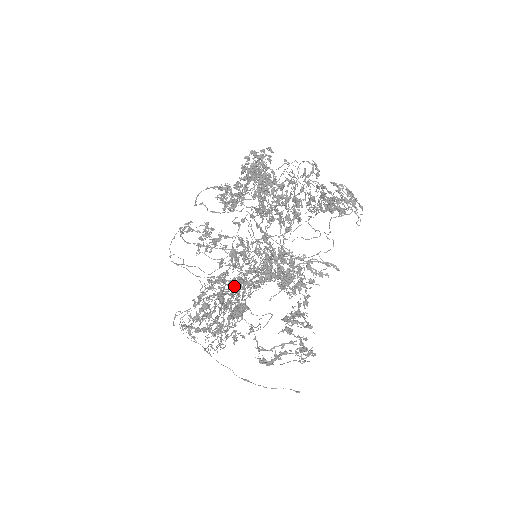
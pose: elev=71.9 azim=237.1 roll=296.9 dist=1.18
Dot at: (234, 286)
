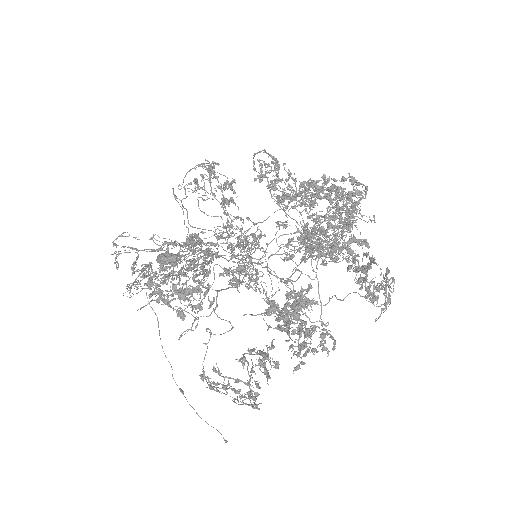
Dot at: (209, 261)
